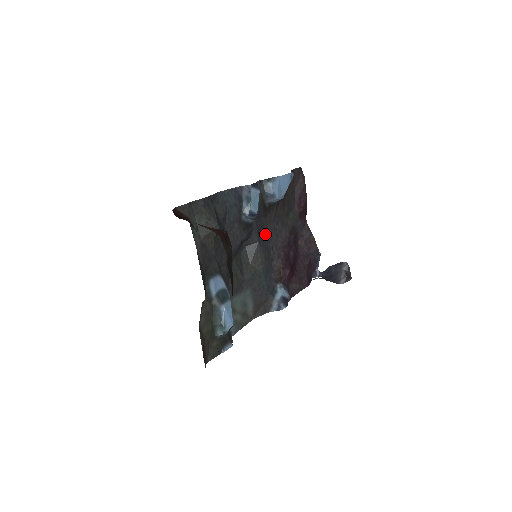
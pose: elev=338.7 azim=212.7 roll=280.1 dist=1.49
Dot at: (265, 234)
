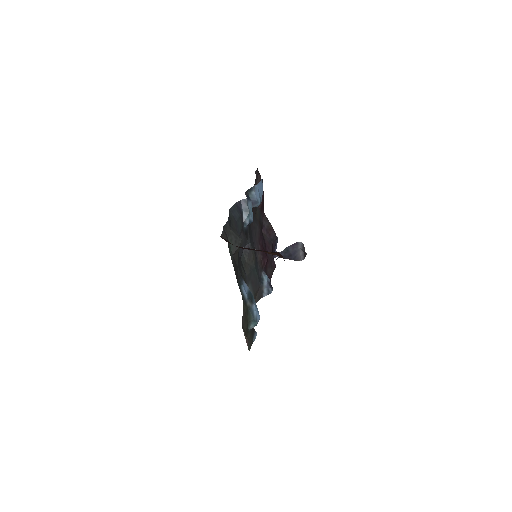
Dot at: (251, 234)
